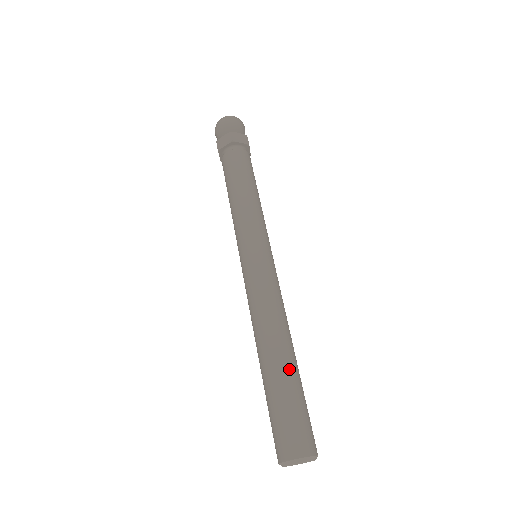
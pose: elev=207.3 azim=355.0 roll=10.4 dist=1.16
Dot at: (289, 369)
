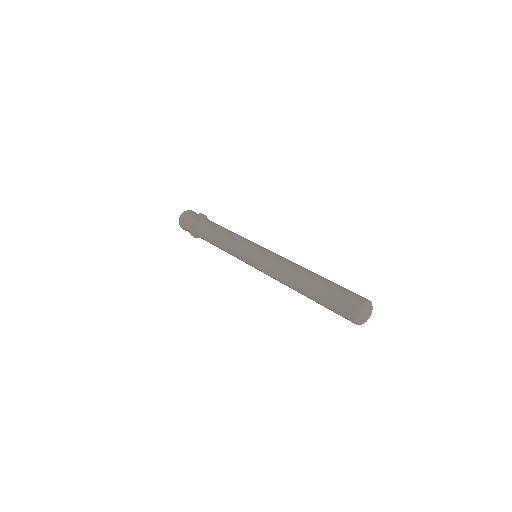
Dot at: (320, 278)
